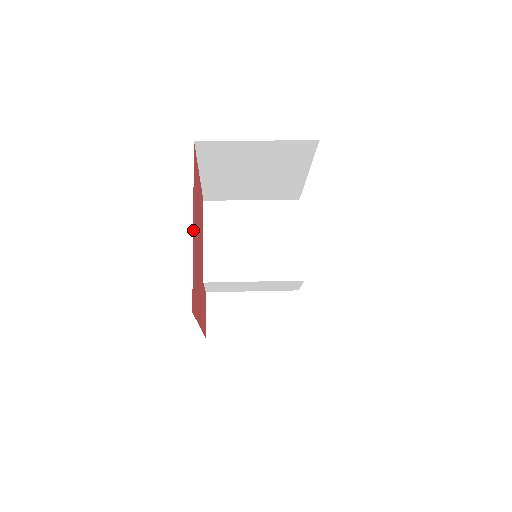
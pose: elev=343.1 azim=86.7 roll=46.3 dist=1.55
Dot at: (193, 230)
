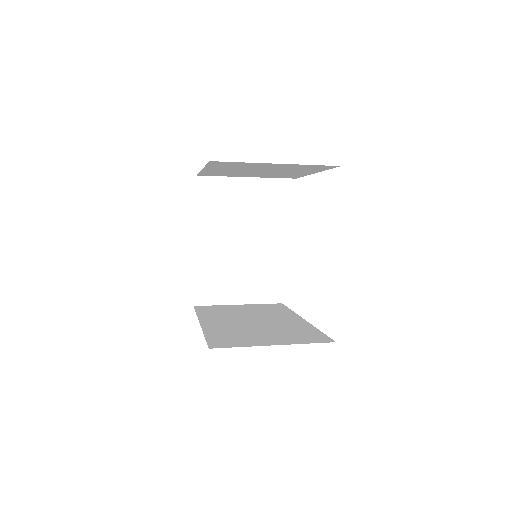
Dot at: occluded
